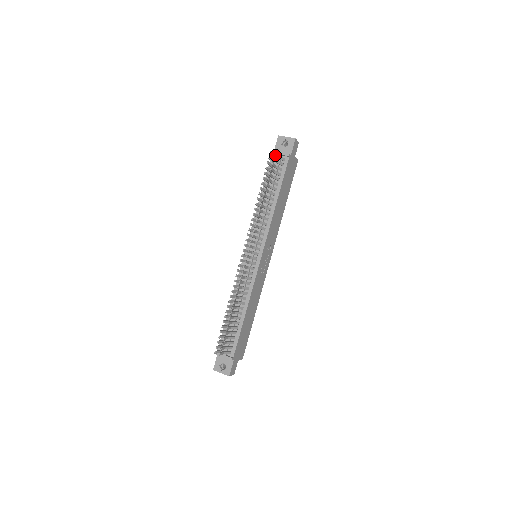
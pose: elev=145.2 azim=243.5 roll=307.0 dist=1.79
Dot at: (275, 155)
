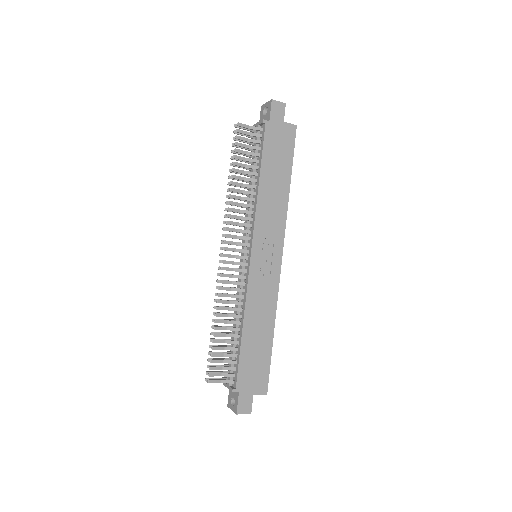
Dot at: (241, 127)
